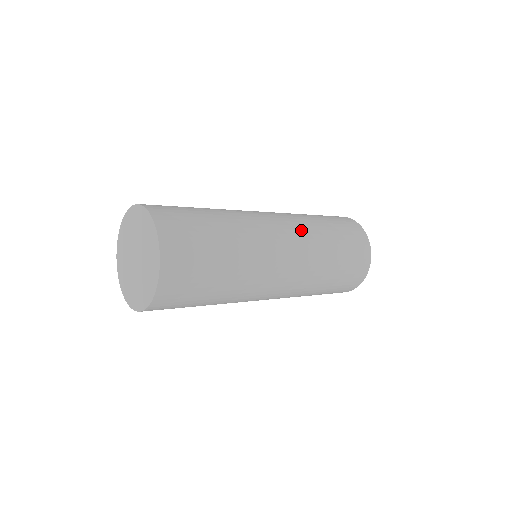
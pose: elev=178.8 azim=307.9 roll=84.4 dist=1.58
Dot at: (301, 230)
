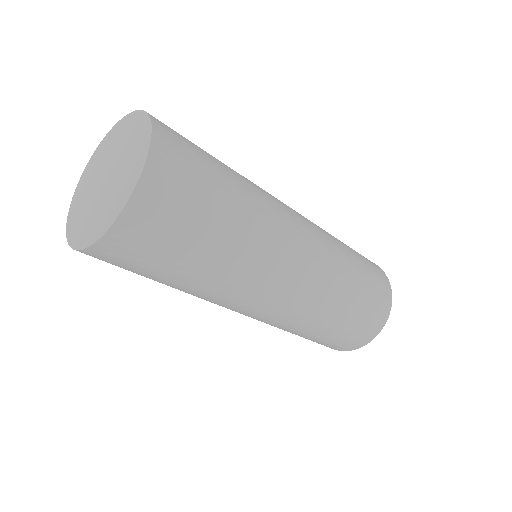
Dot at: occluded
